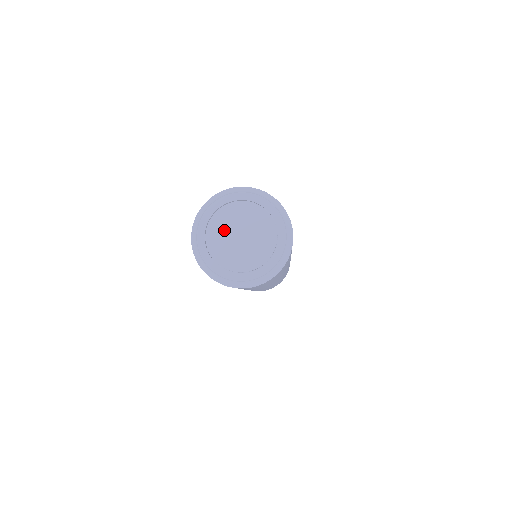
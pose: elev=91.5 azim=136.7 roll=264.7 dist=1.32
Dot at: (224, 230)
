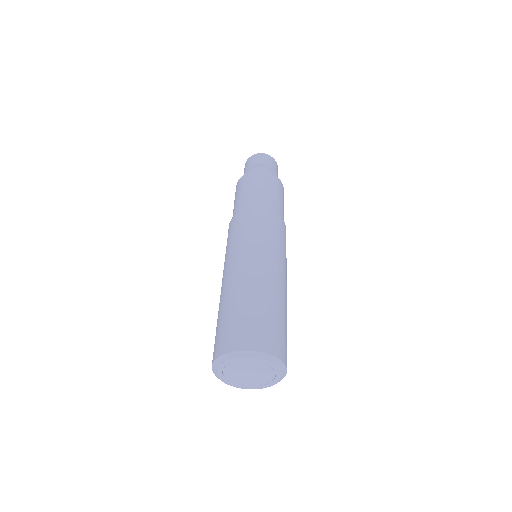
Dot at: (238, 377)
